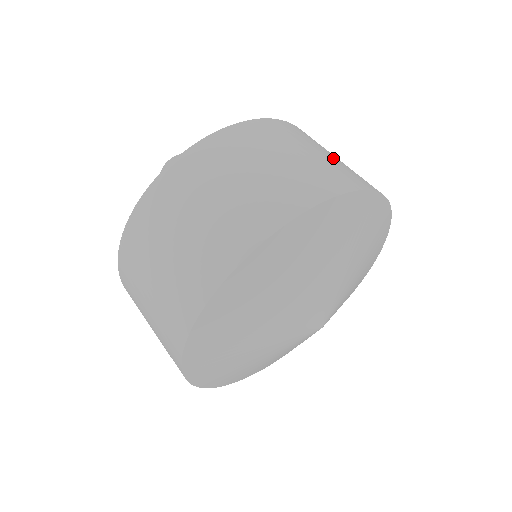
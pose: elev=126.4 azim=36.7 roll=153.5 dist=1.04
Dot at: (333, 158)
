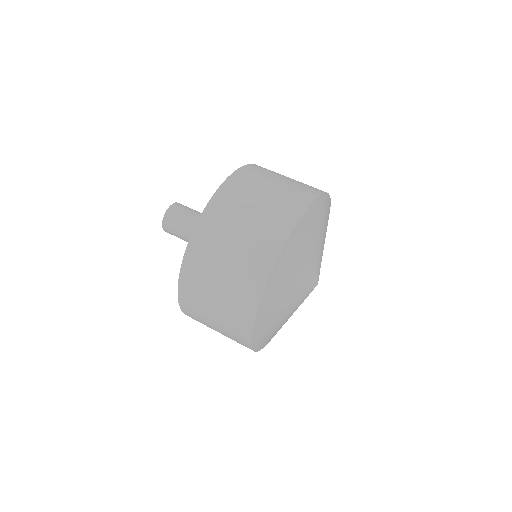
Dot at: (259, 211)
